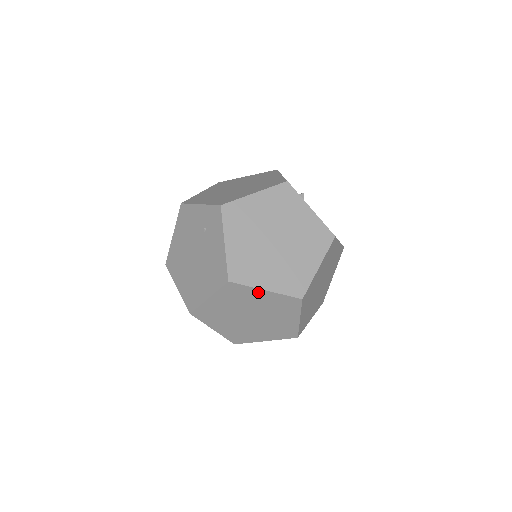
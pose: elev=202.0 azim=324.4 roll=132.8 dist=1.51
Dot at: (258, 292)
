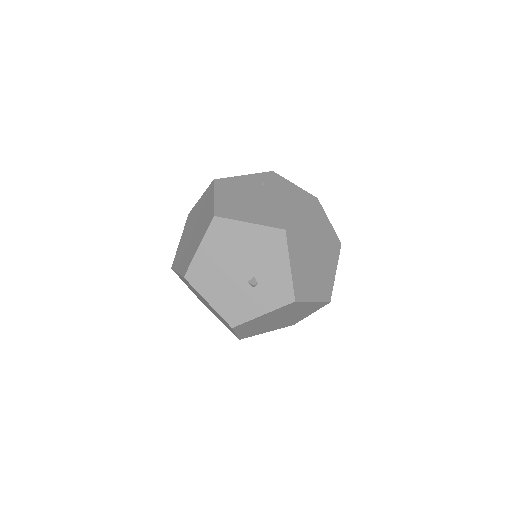
Dot at: (326, 222)
